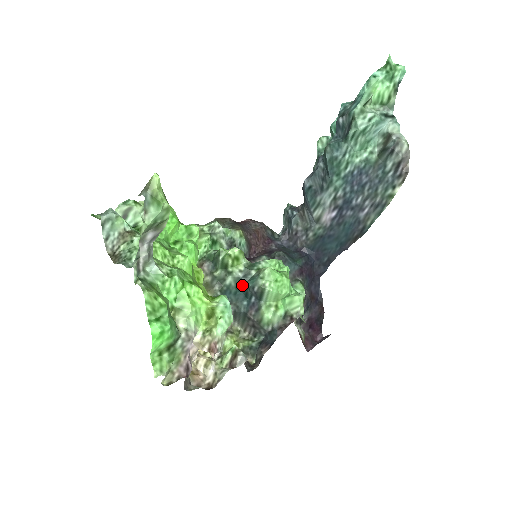
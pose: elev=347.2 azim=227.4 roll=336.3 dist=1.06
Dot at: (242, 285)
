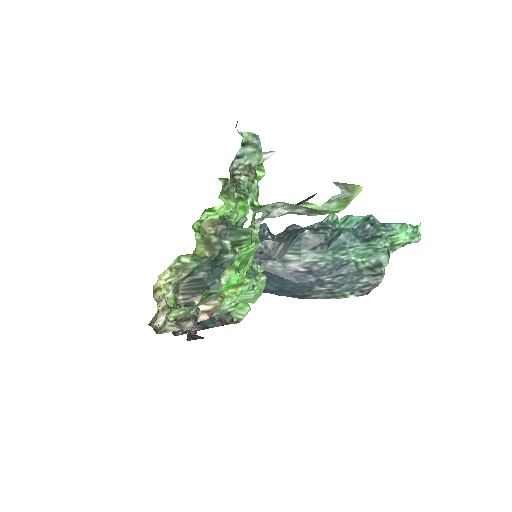
Dot at: occluded
